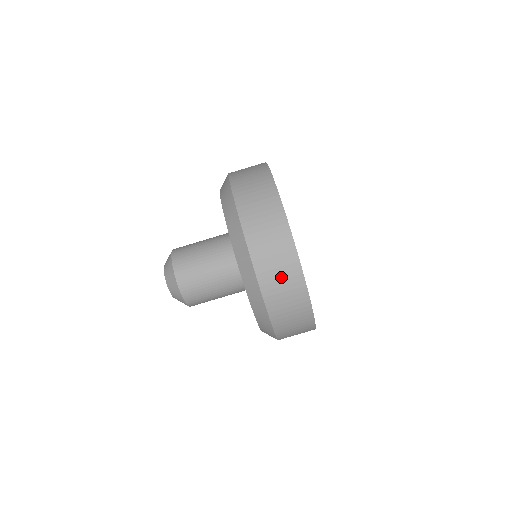
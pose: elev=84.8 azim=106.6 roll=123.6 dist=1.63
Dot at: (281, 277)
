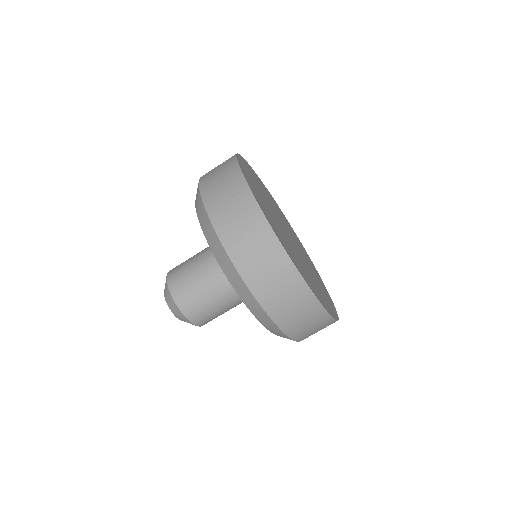
Dot at: (242, 227)
